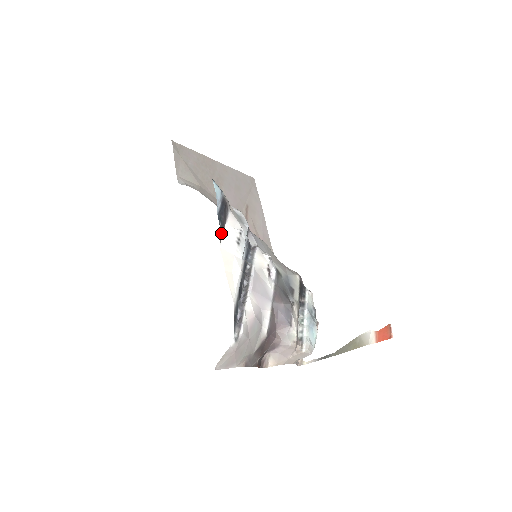
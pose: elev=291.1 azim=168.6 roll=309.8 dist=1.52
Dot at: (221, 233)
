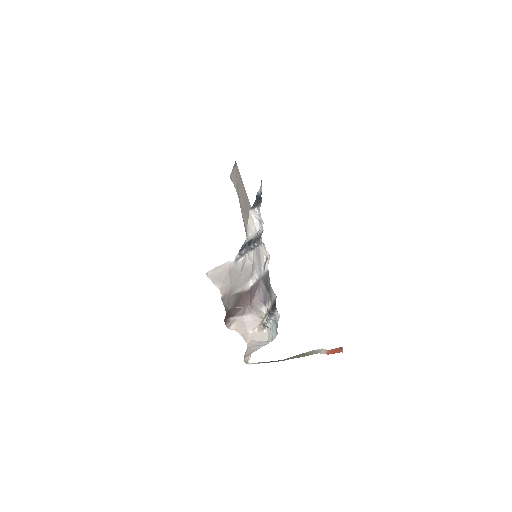
Dot at: (253, 205)
